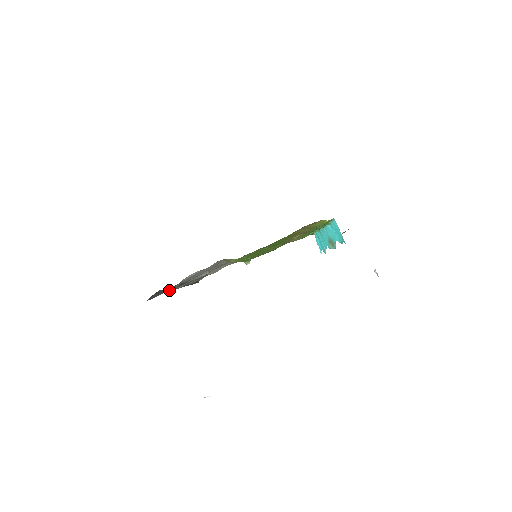
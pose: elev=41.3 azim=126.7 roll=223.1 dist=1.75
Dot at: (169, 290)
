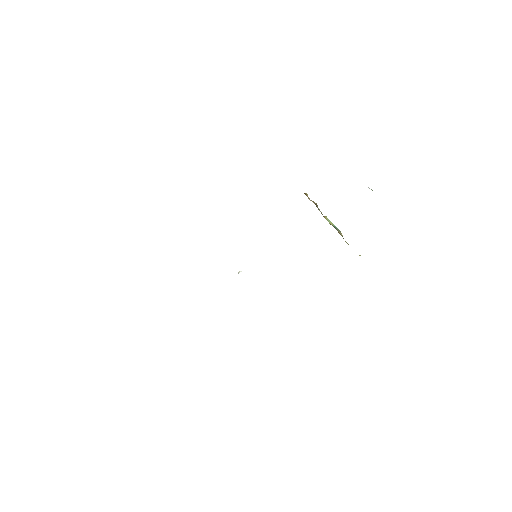
Dot at: occluded
